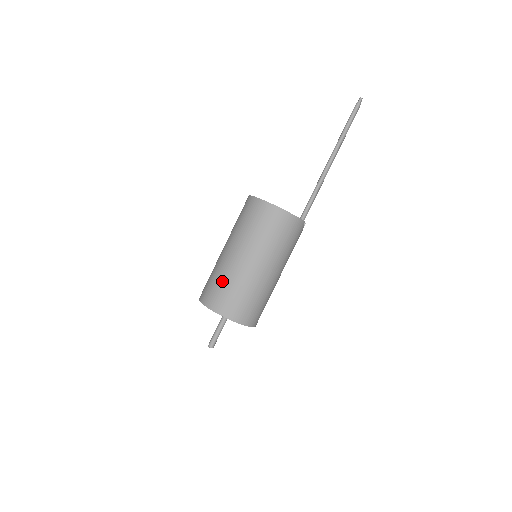
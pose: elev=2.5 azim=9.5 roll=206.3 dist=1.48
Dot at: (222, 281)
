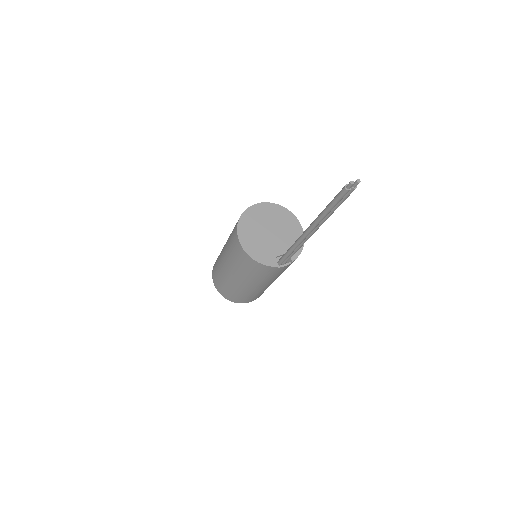
Dot at: (217, 265)
